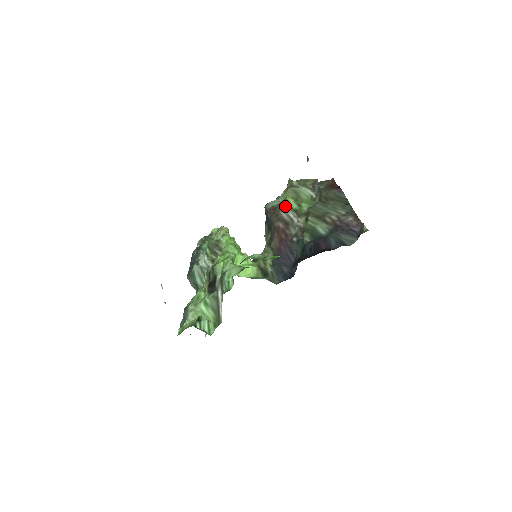
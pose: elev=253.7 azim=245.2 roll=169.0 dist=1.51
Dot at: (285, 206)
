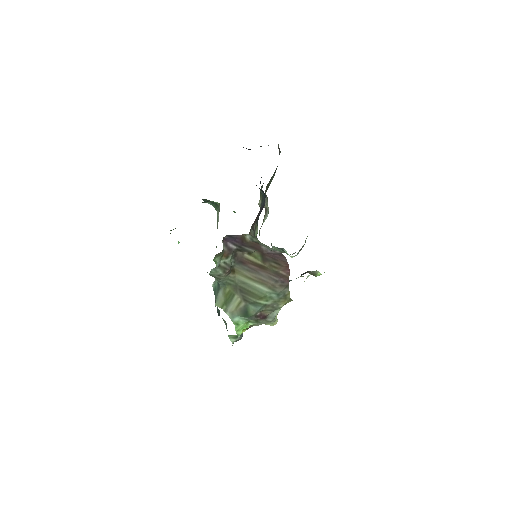
Dot at: occluded
